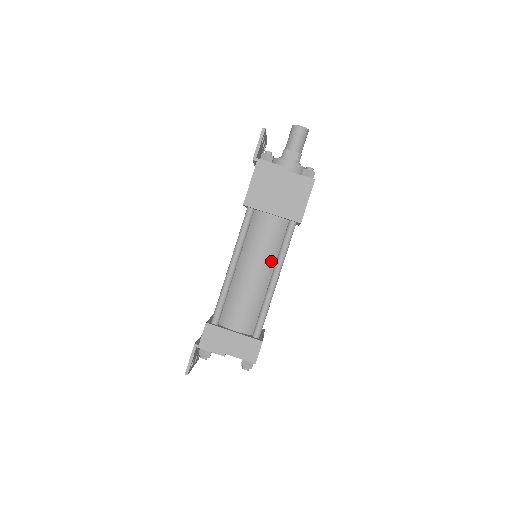
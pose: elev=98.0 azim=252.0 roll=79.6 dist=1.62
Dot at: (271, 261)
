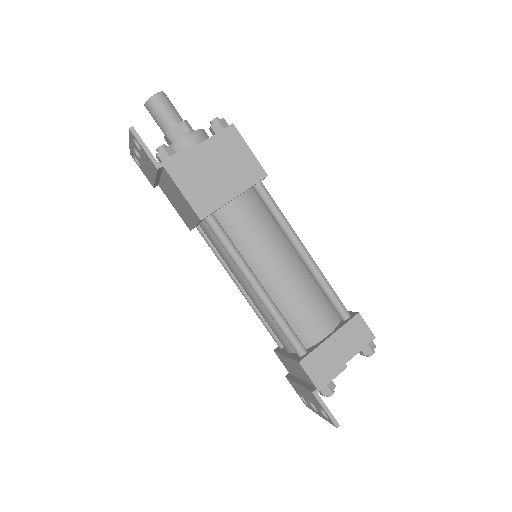
Dot at: (281, 240)
